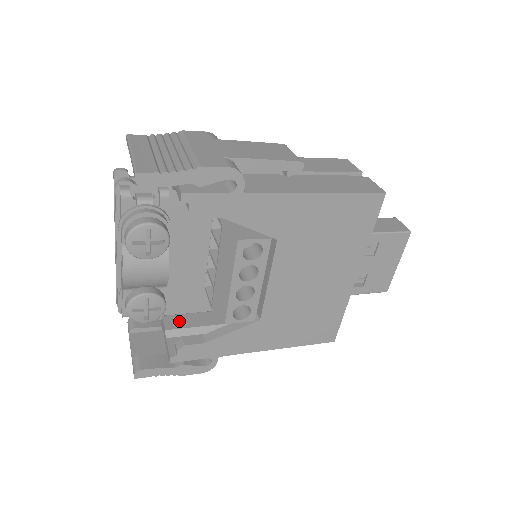
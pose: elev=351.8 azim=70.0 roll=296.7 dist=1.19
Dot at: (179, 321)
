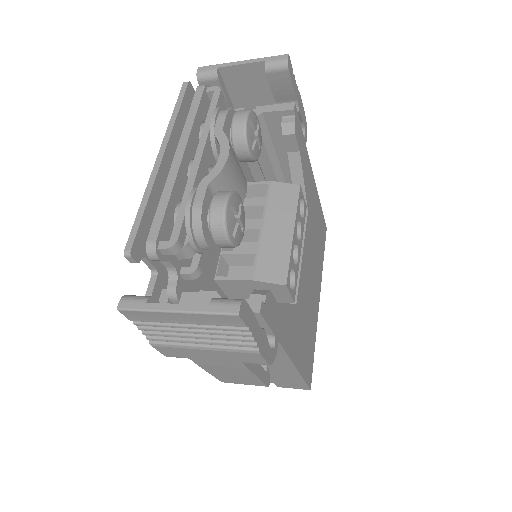
Dot at: occluded
